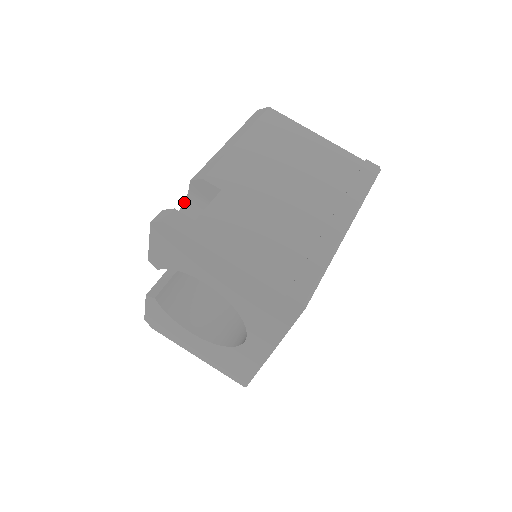
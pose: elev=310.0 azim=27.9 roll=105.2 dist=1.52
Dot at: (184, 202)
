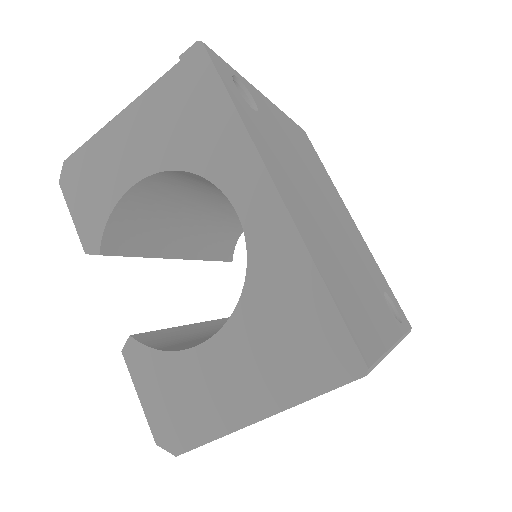
Dot at: occluded
